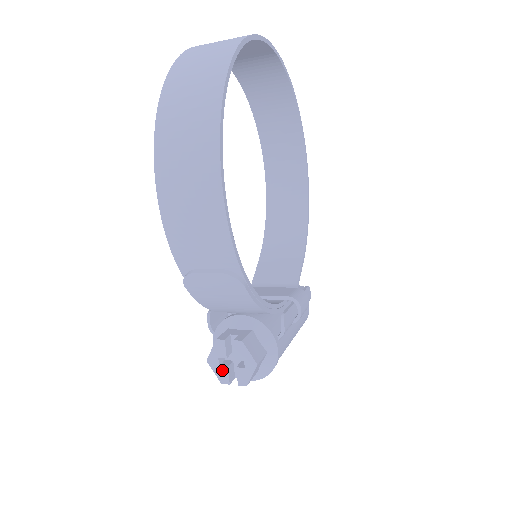
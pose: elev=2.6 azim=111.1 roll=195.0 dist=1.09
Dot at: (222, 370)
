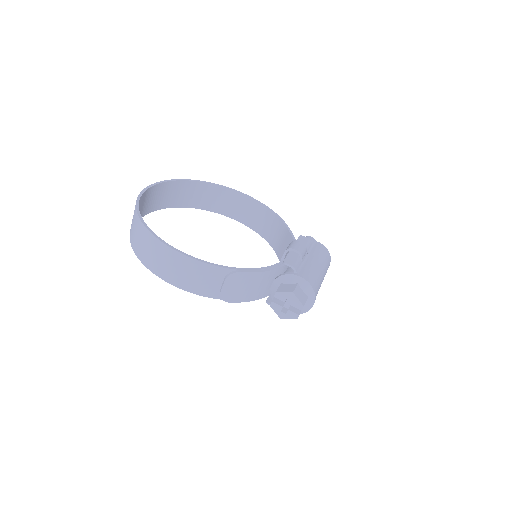
Dot at: (289, 314)
